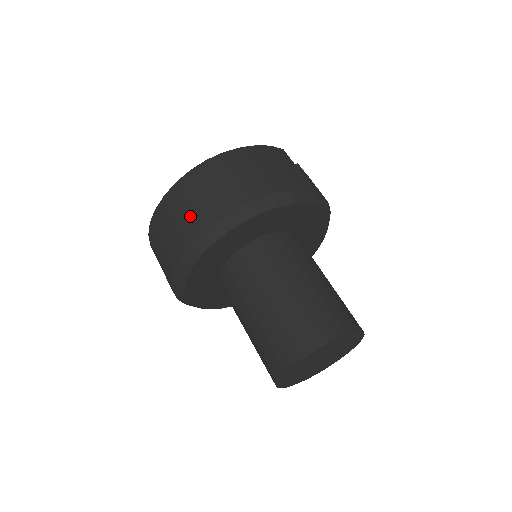
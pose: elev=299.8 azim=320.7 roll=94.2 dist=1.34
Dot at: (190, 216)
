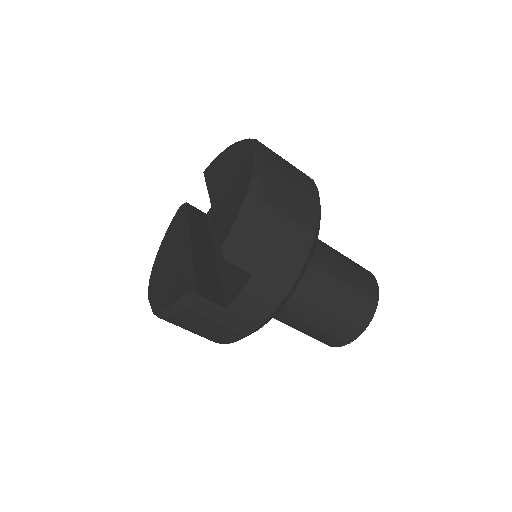
Dot at: occluded
